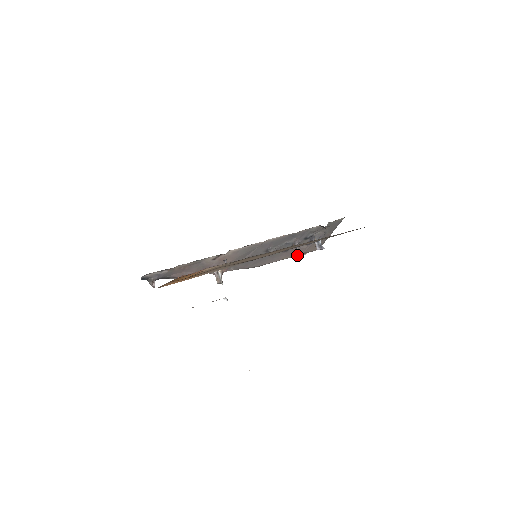
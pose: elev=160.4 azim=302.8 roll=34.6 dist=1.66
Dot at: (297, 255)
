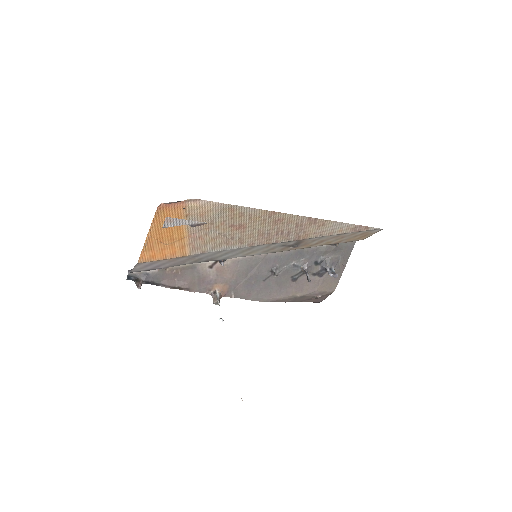
Dot at: (309, 295)
